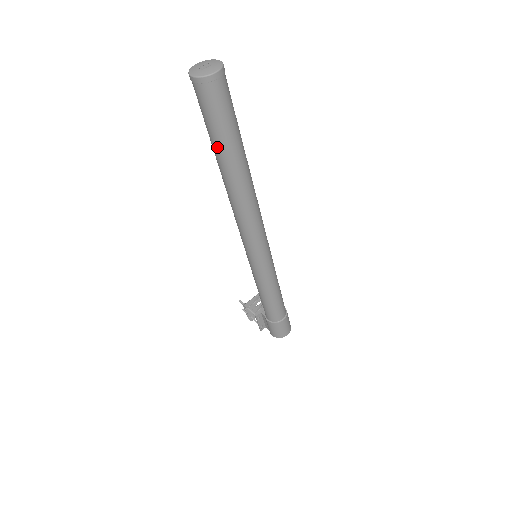
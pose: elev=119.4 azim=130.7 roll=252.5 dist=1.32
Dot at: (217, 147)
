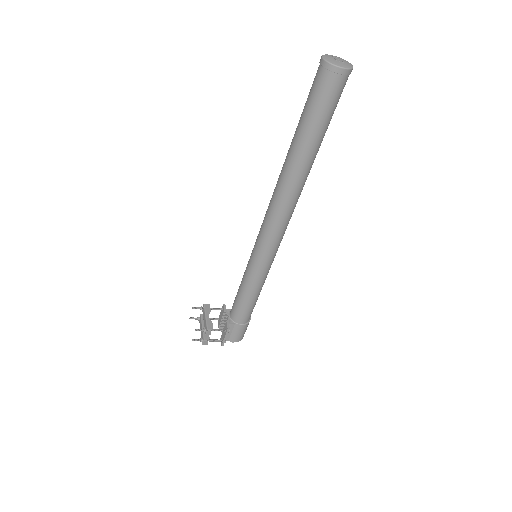
Dot at: (319, 138)
